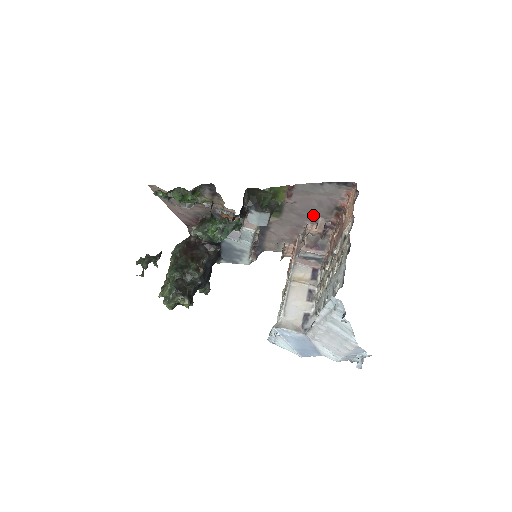
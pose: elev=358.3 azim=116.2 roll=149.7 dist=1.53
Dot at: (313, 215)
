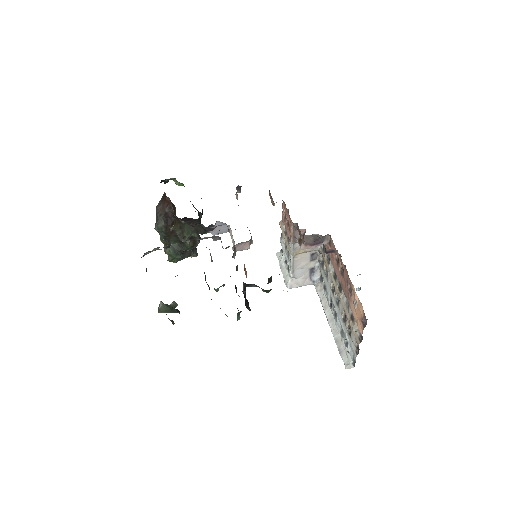
Dot at: occluded
